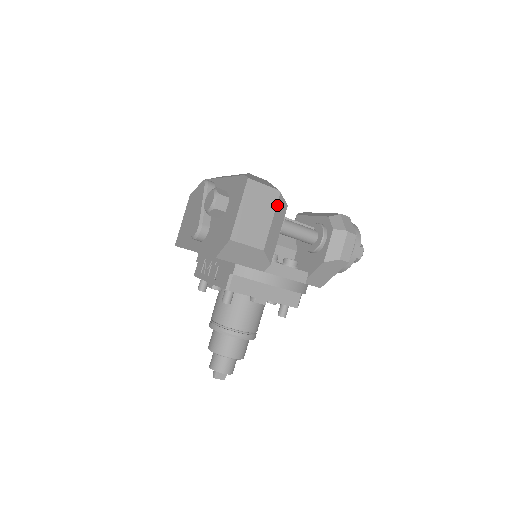
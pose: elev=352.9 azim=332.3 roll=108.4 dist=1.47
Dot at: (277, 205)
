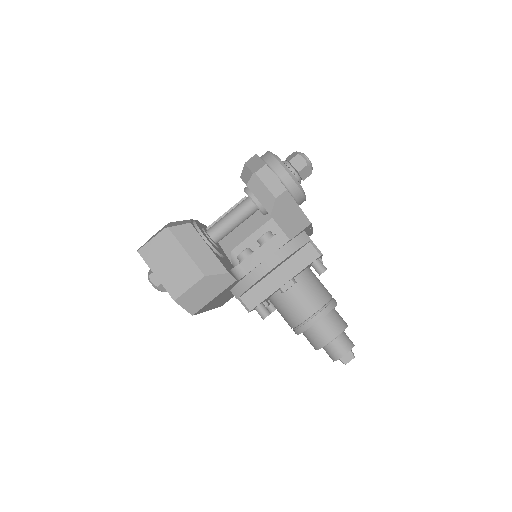
Dot at: (177, 237)
